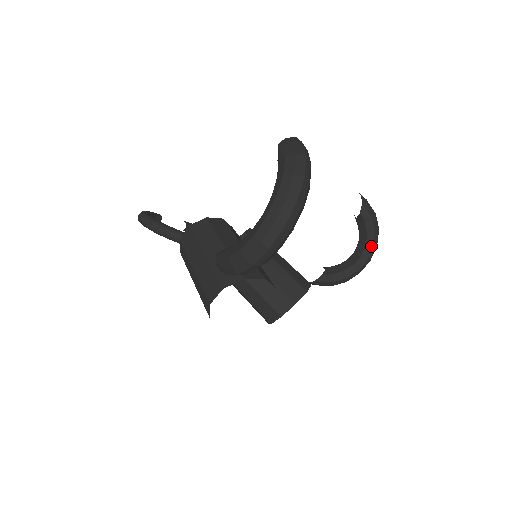
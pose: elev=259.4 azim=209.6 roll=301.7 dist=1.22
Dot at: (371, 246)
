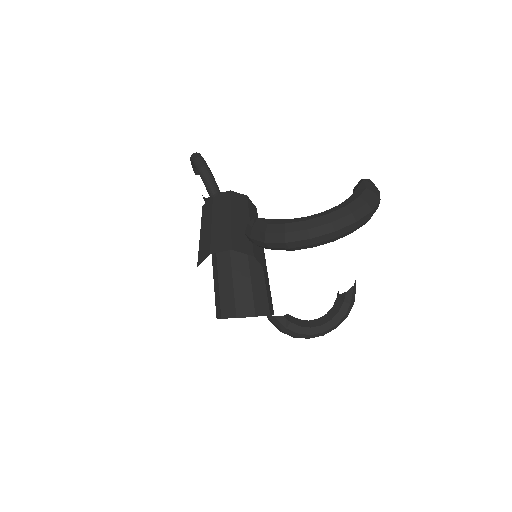
Dot at: (334, 324)
